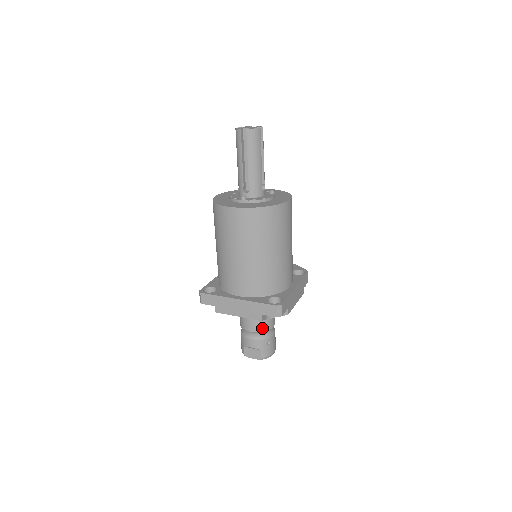
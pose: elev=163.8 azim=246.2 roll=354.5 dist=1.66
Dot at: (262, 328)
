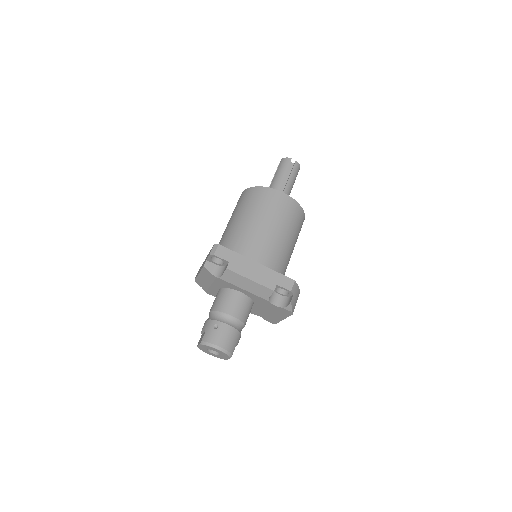
Dot at: (218, 307)
